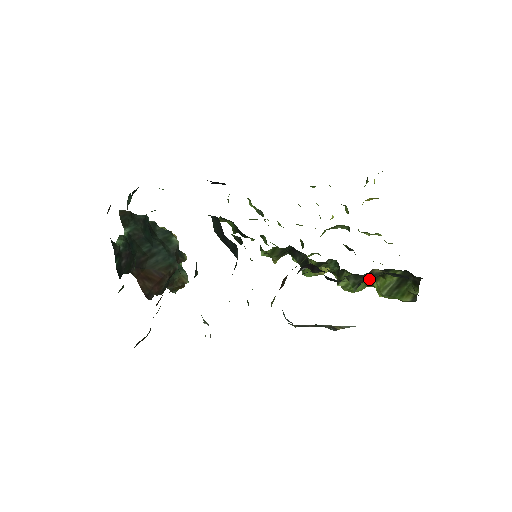
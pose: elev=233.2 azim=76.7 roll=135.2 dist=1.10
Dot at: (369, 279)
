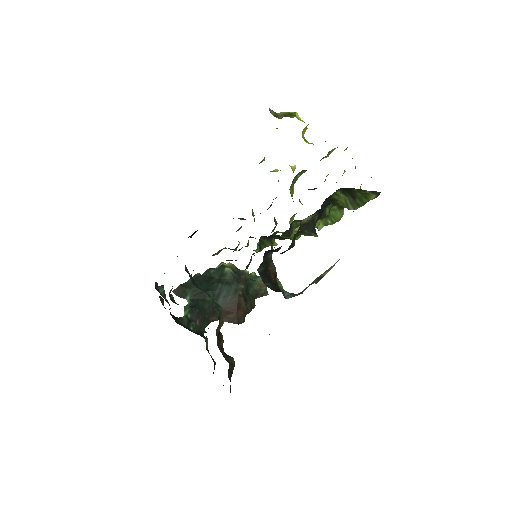
Dot at: (315, 223)
